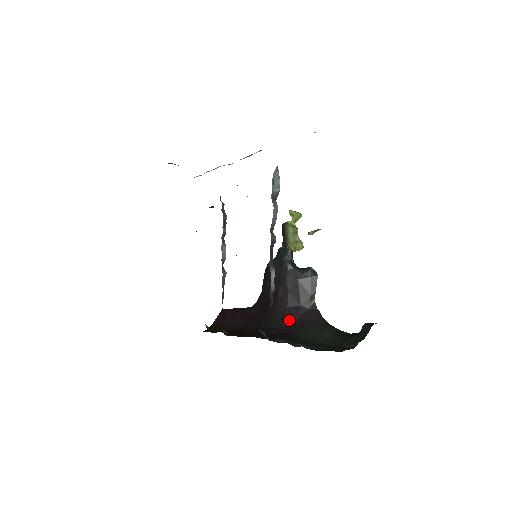
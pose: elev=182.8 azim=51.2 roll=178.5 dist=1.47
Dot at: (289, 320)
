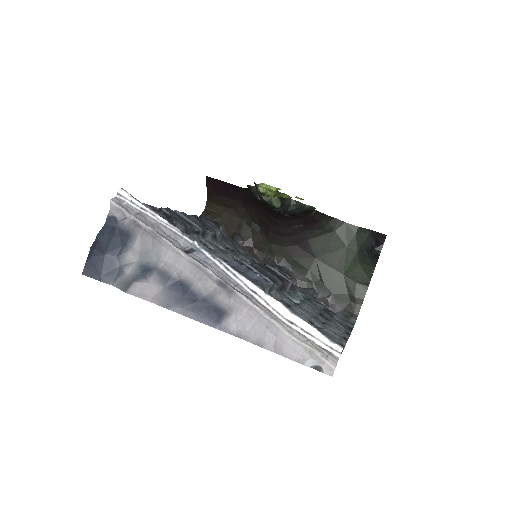
Dot at: (297, 229)
